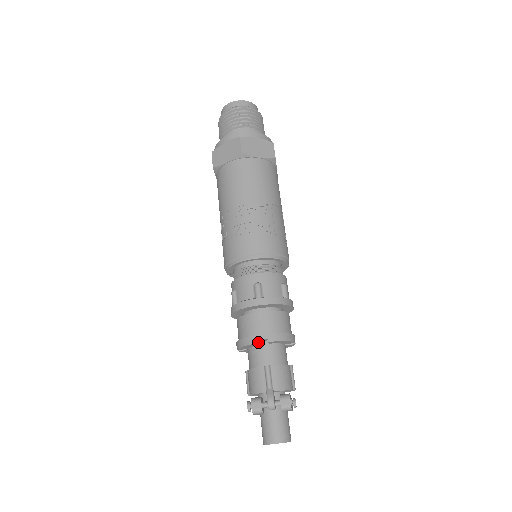
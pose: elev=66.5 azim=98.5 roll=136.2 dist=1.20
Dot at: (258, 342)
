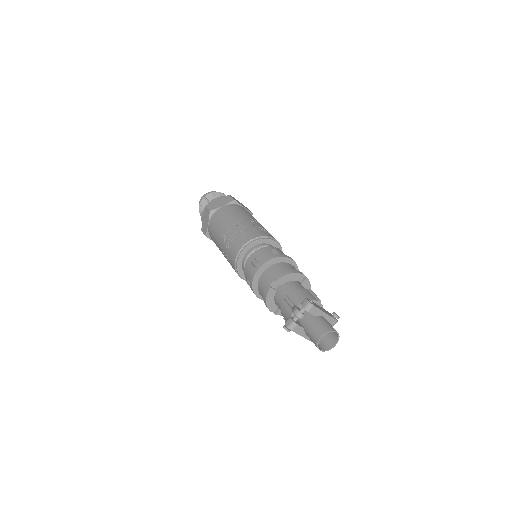
Dot at: (269, 288)
